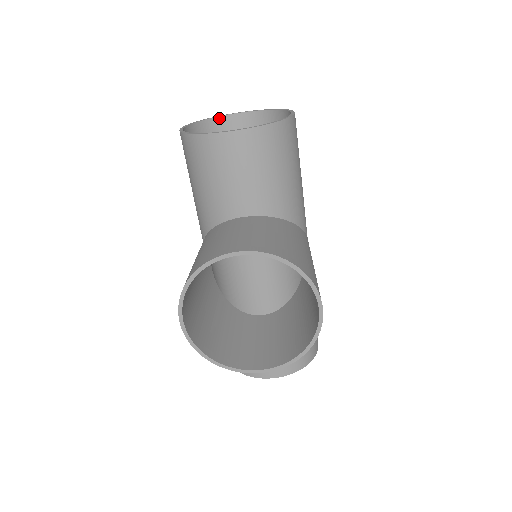
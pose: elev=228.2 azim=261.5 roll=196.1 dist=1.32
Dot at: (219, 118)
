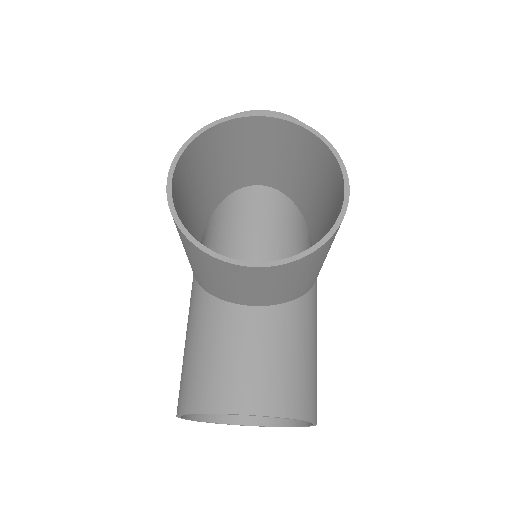
Dot at: occluded
